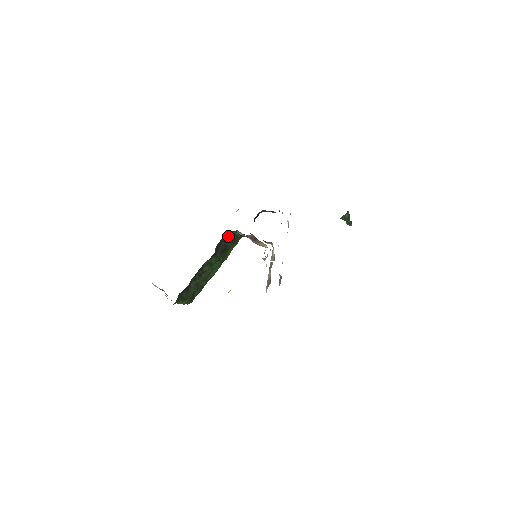
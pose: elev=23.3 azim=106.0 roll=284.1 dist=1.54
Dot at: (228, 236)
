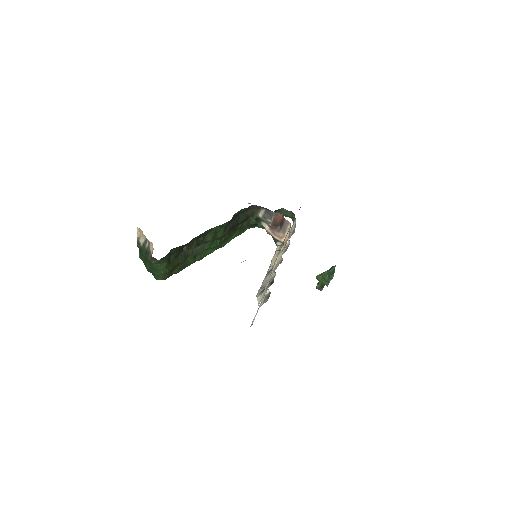
Dot at: (246, 213)
